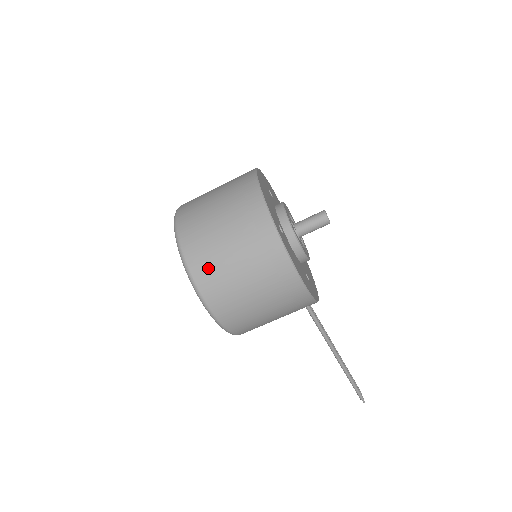
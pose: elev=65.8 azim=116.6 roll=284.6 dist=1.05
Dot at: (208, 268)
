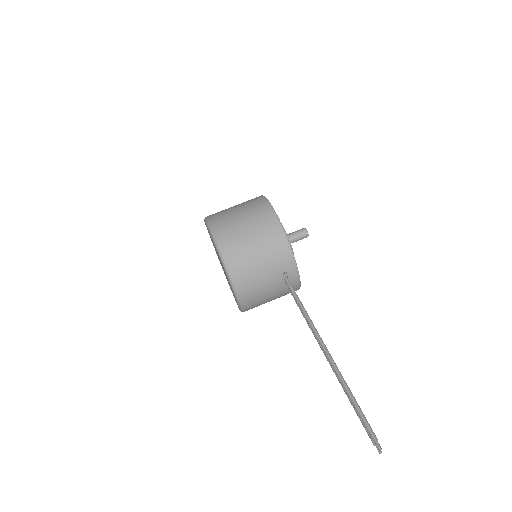
Dot at: (217, 212)
